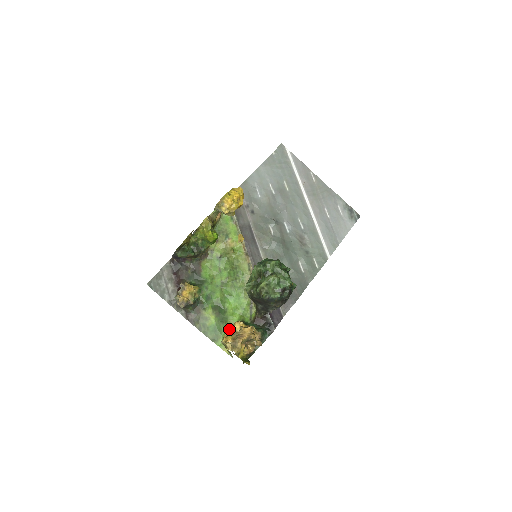
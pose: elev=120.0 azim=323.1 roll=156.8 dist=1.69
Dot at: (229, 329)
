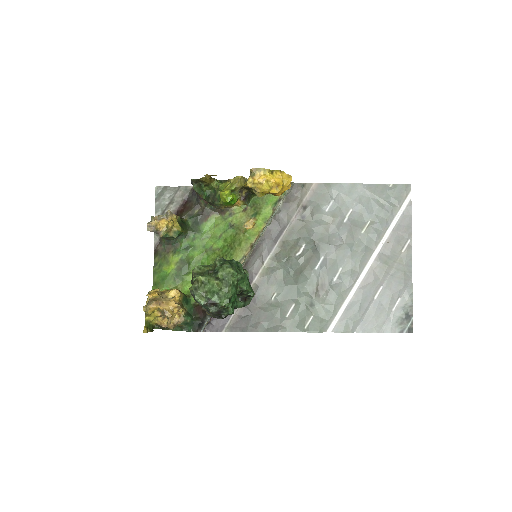
Dot at: occluded
